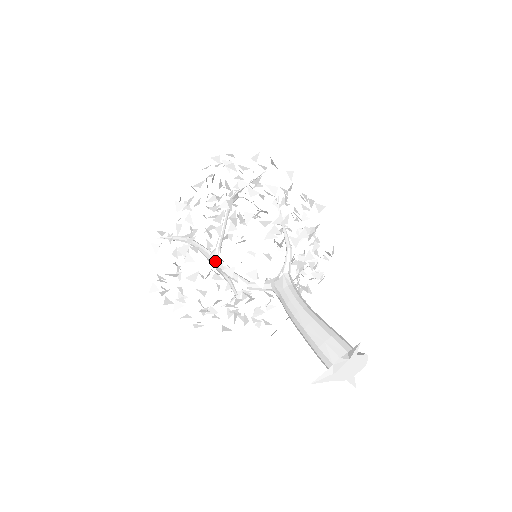
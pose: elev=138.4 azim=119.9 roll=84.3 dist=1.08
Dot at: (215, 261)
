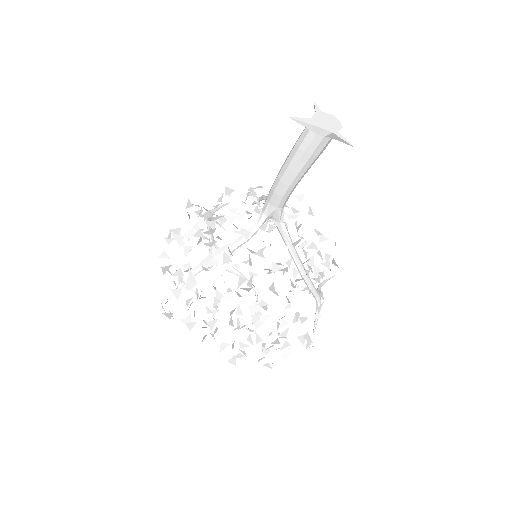
Dot at: (215, 253)
